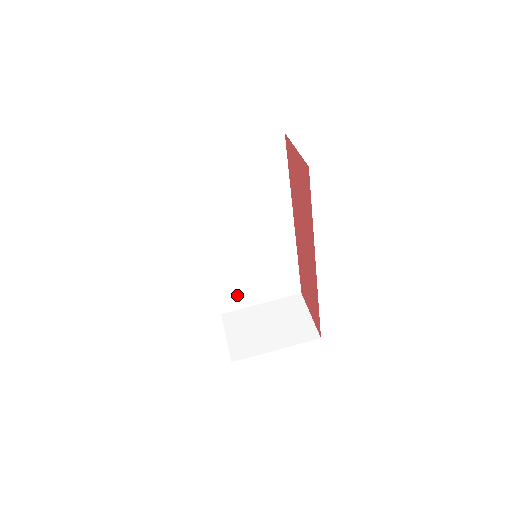
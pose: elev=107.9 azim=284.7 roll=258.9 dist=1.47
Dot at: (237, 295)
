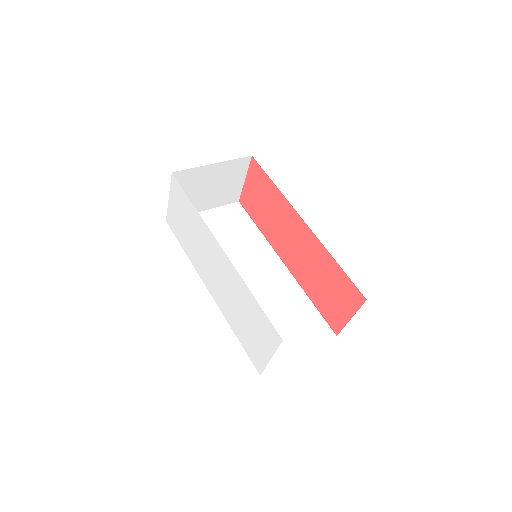
Dot at: occluded
